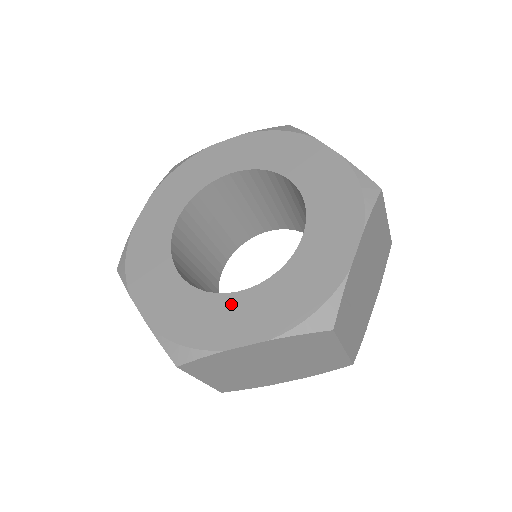
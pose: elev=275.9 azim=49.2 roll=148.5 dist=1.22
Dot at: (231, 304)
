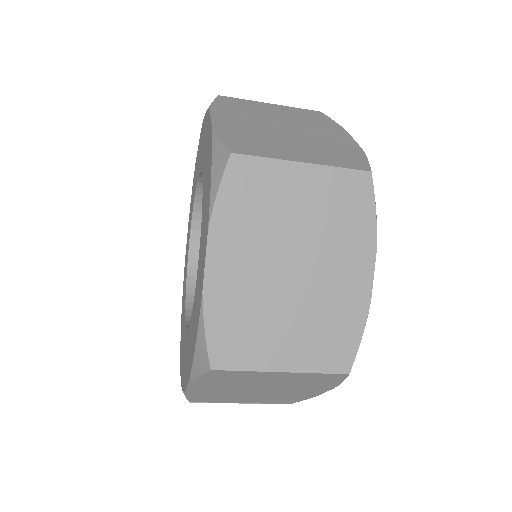
Dot at: (198, 272)
